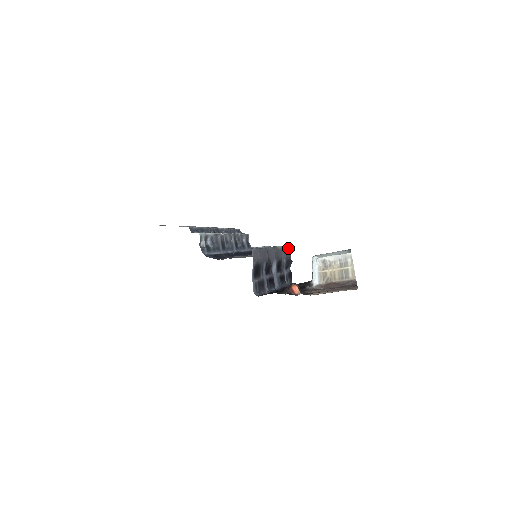
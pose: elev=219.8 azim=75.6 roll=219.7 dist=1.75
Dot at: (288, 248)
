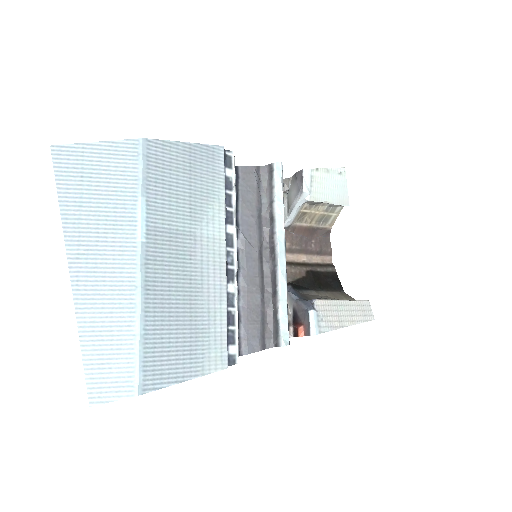
Dot at: (280, 175)
